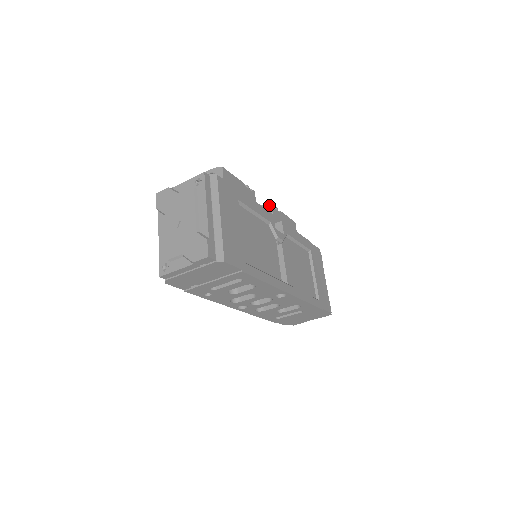
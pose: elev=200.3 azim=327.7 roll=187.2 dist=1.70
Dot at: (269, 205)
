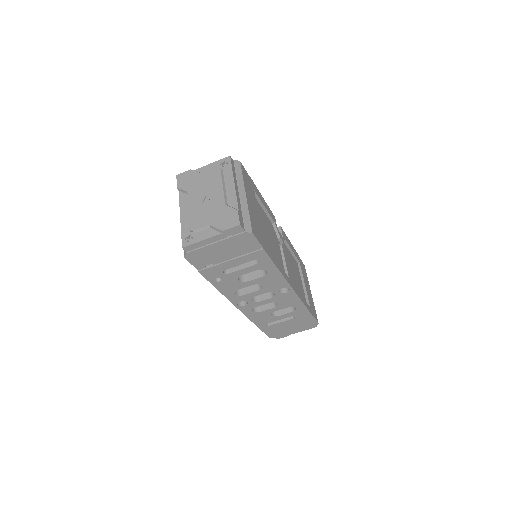
Dot at: occluded
